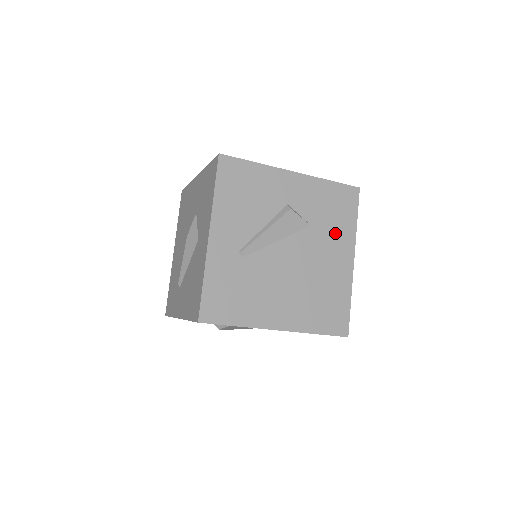
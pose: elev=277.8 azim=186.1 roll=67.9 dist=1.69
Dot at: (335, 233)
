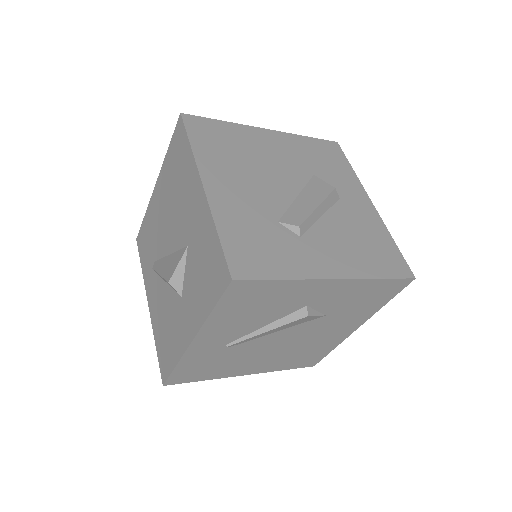
Dot at: (352, 315)
